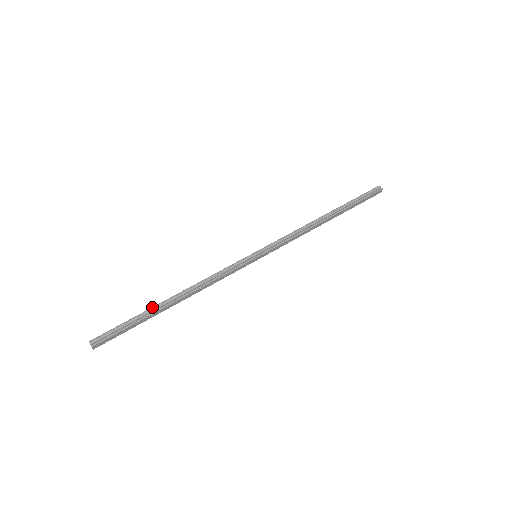
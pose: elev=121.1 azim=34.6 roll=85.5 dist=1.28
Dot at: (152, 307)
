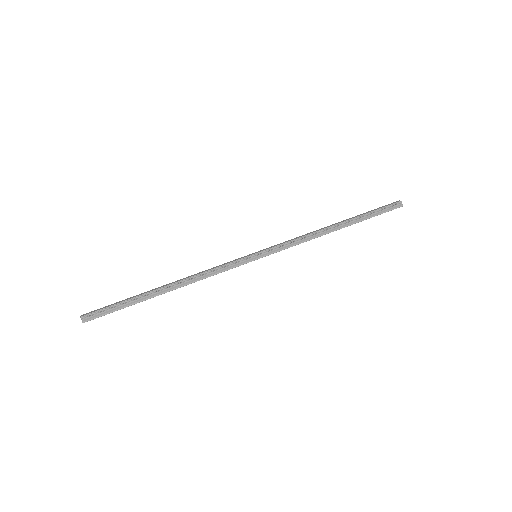
Dot at: (145, 294)
